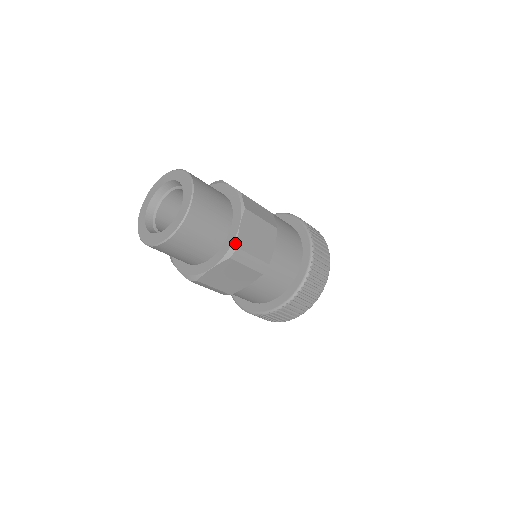
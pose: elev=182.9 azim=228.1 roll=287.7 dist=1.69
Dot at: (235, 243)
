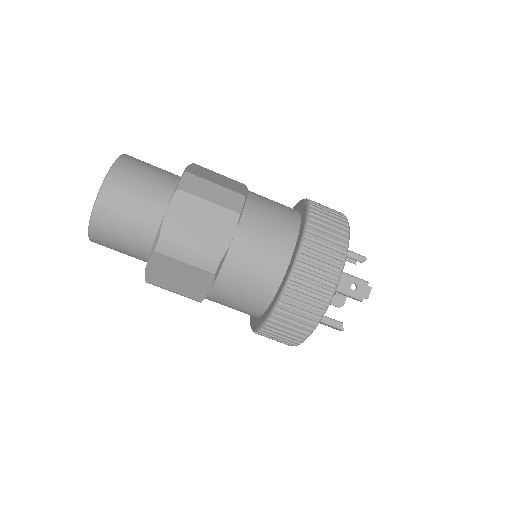
Dot at: (159, 232)
